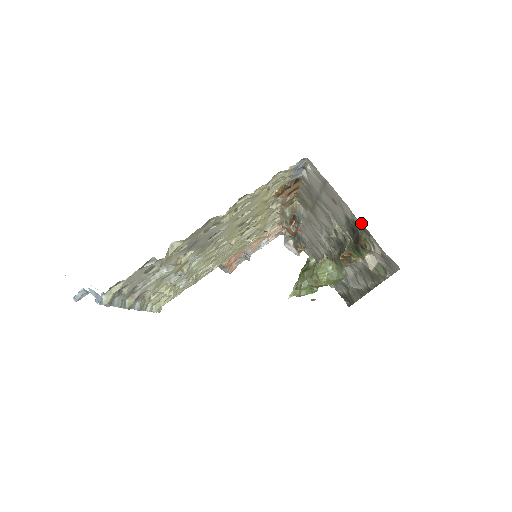
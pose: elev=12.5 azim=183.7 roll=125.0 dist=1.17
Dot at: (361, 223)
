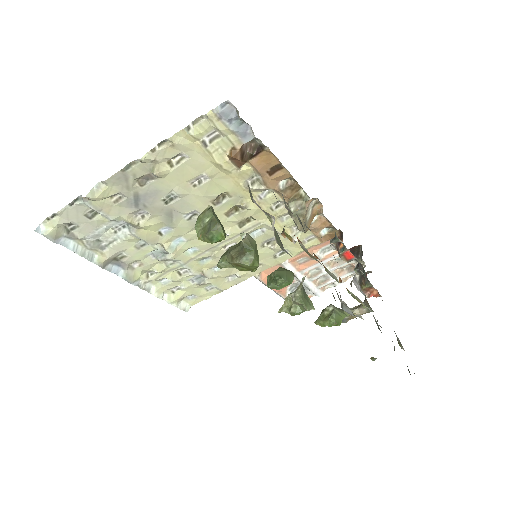
Dot at: occluded
